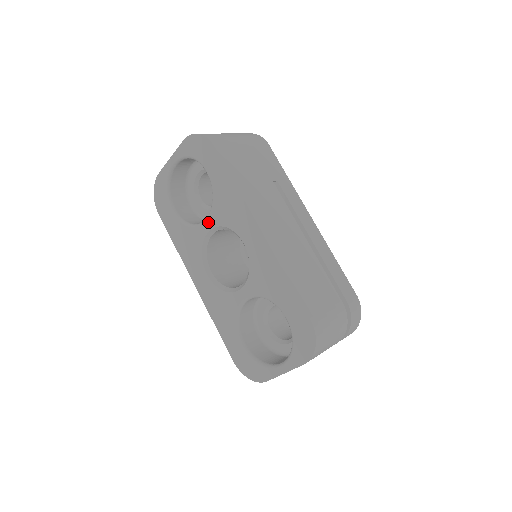
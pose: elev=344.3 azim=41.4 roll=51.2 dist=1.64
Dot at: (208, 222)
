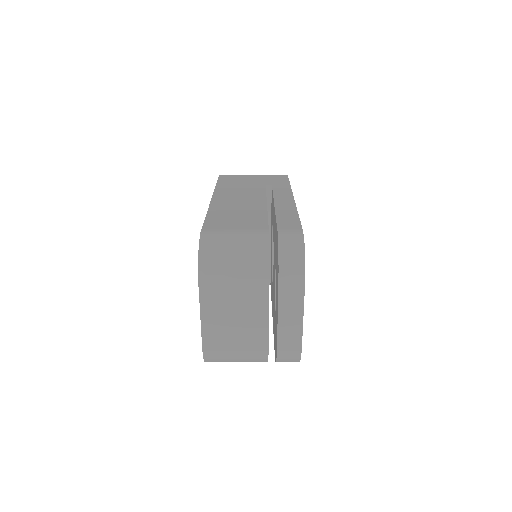
Dot at: occluded
